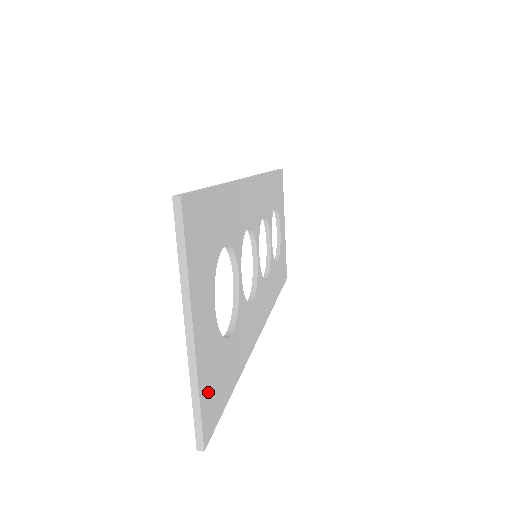
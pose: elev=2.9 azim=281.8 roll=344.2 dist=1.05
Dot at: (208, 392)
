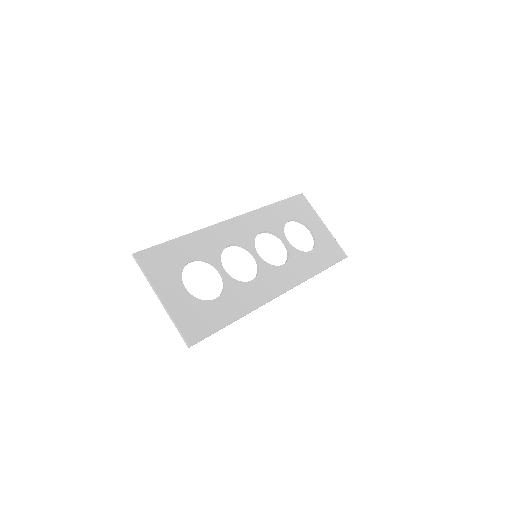
Dot at: (188, 323)
